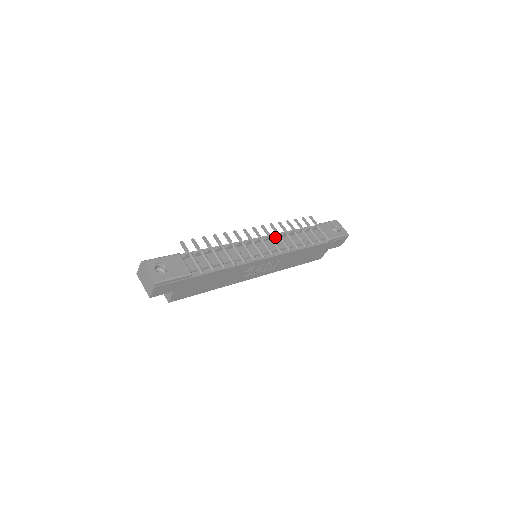
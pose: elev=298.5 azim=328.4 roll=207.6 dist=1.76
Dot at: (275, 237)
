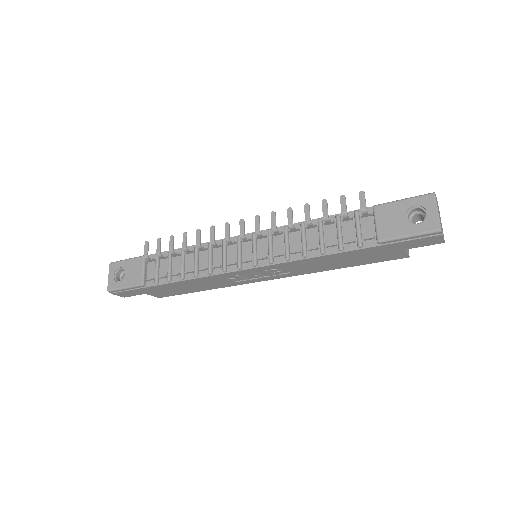
Dot at: (277, 233)
